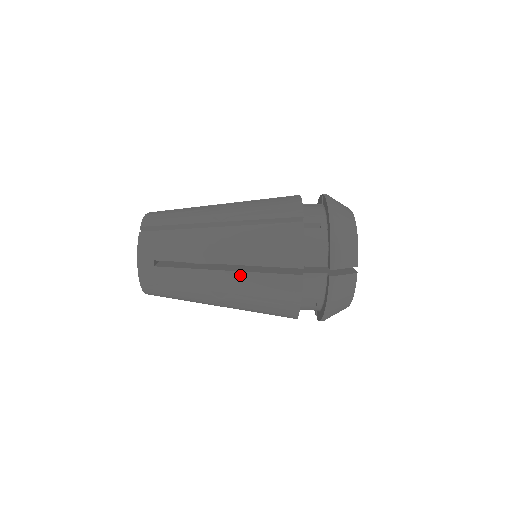
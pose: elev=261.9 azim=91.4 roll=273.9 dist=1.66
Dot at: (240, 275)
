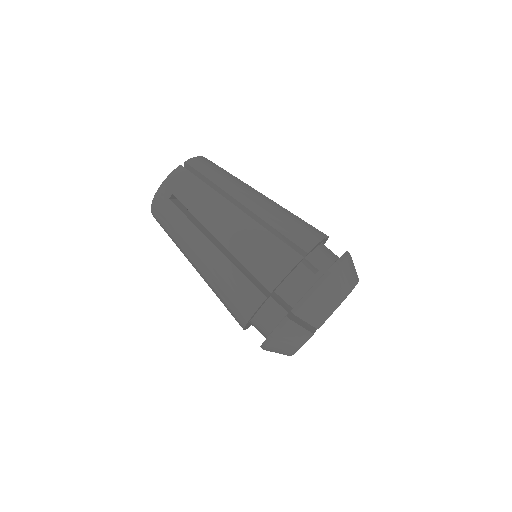
Dot at: (222, 257)
